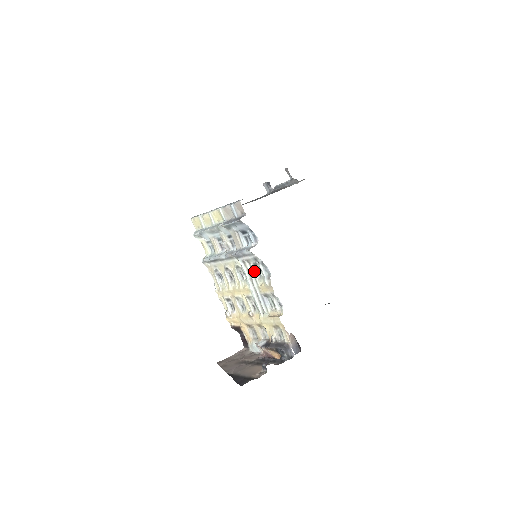
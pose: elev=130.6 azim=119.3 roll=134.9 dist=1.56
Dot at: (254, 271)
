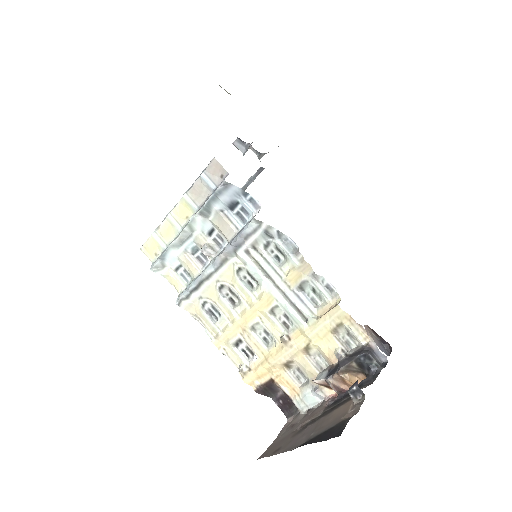
Dot at: (268, 259)
